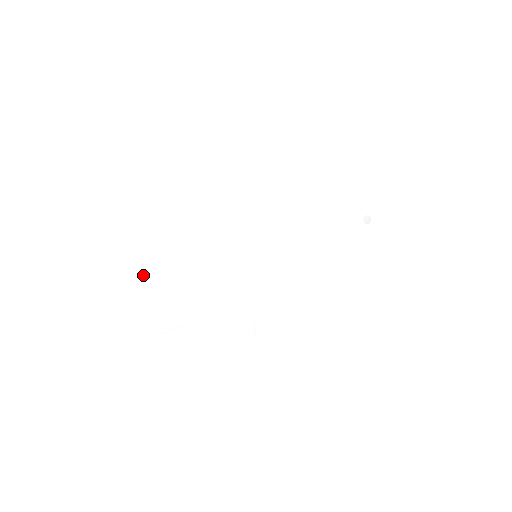
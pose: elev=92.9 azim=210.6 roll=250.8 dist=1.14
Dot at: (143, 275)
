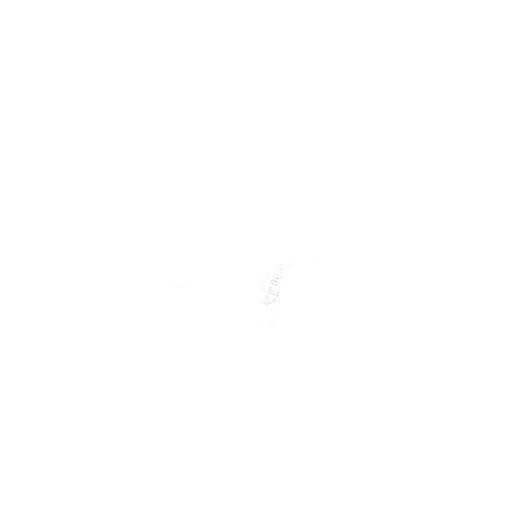
Dot at: (214, 189)
